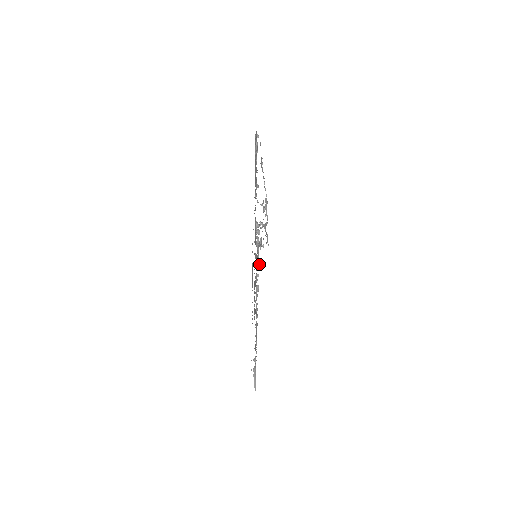
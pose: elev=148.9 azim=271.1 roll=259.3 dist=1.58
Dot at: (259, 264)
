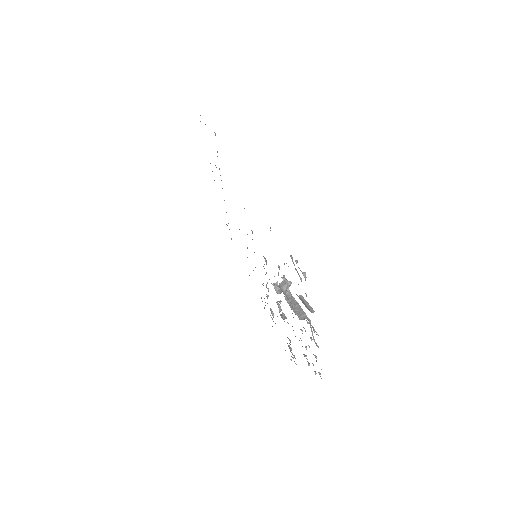
Dot at: (289, 348)
